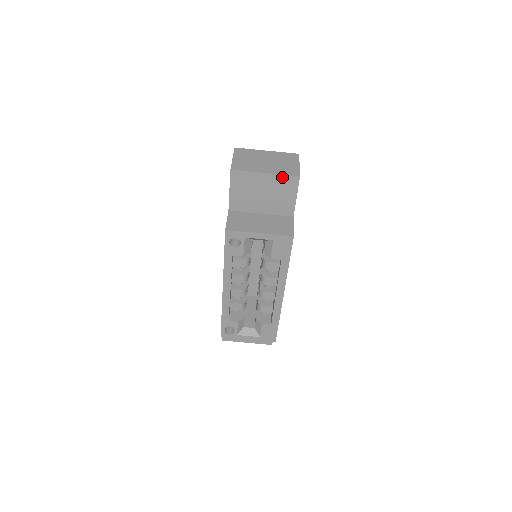
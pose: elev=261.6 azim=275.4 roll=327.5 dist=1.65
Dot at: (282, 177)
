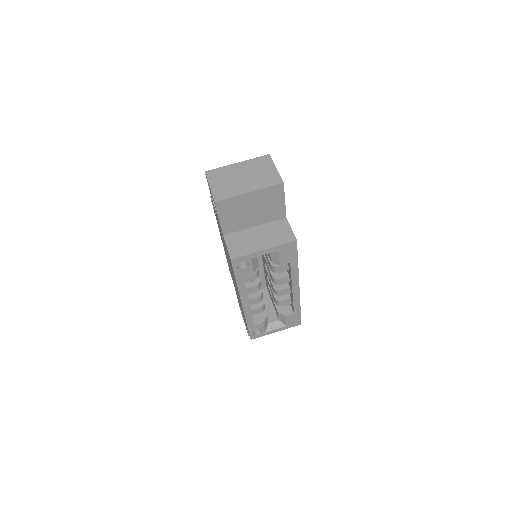
Dot at: (266, 190)
